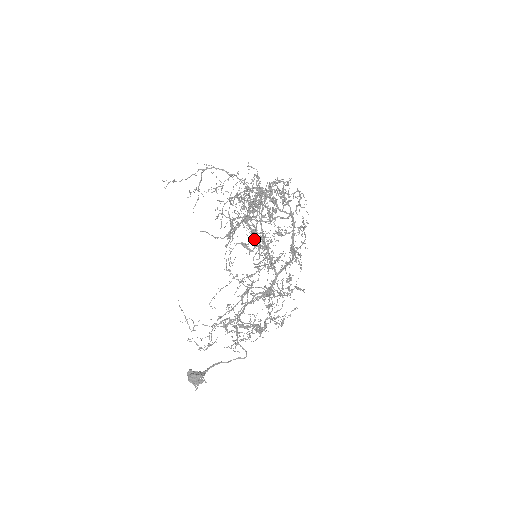
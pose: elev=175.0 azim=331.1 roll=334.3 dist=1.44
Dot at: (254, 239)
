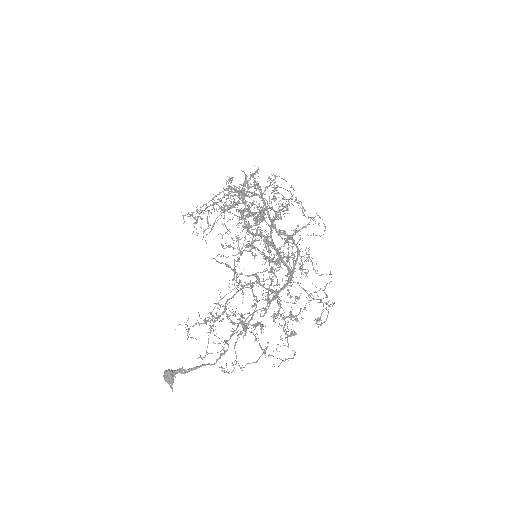
Dot at: occluded
